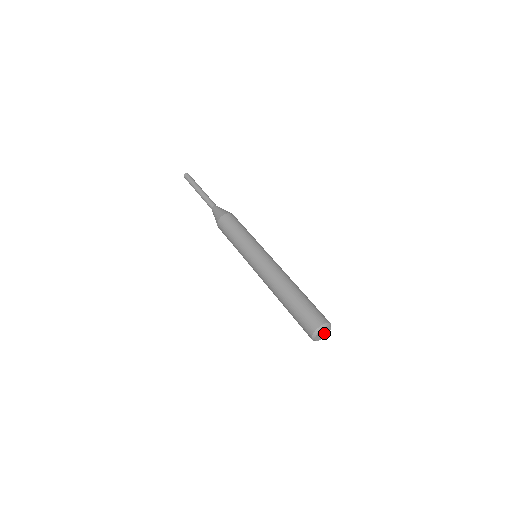
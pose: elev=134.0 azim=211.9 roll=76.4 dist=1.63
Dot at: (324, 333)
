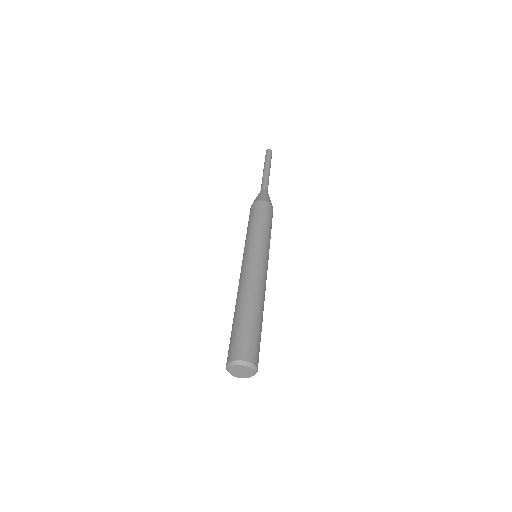
Dot at: (242, 373)
